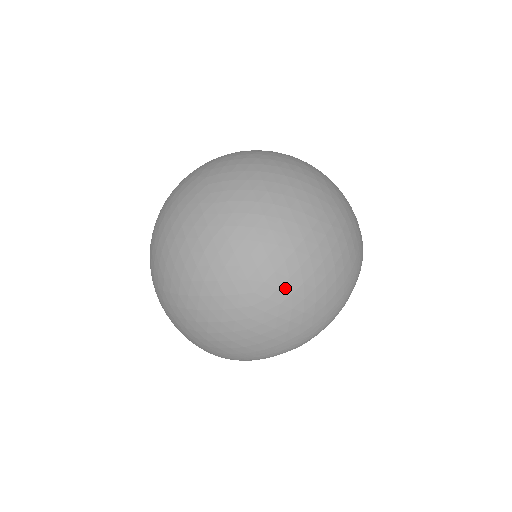
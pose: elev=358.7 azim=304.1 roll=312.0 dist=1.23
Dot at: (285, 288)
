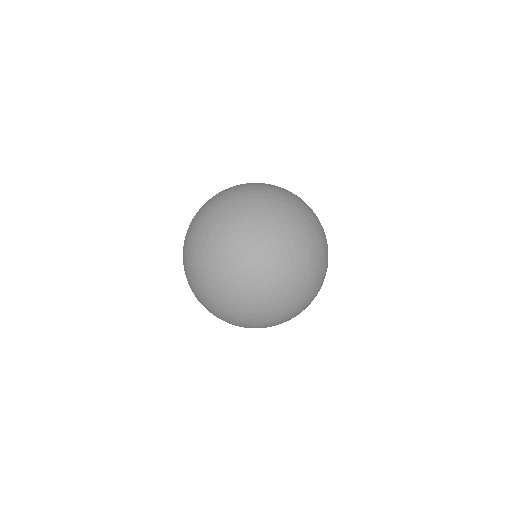
Dot at: occluded
